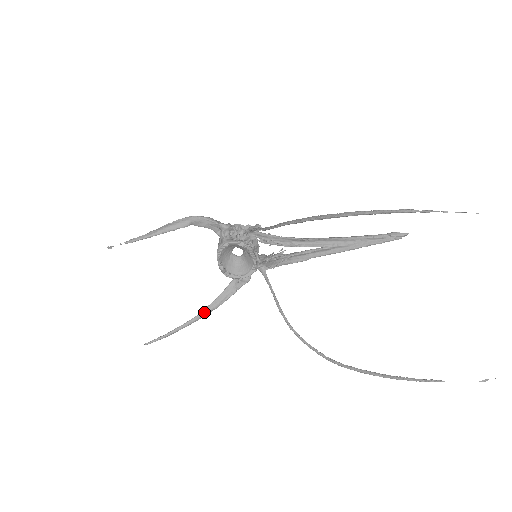
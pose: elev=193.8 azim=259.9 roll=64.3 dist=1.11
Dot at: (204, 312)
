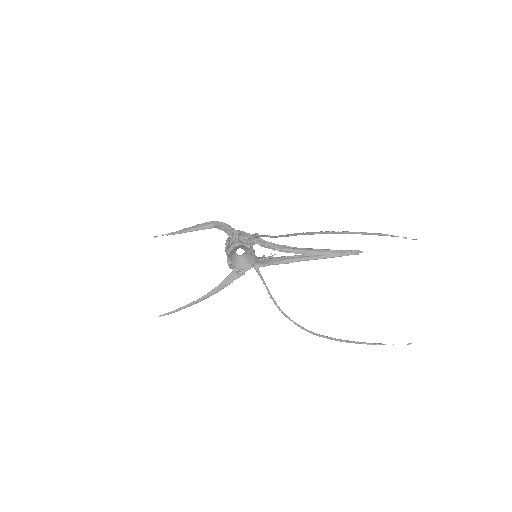
Dot at: (208, 295)
